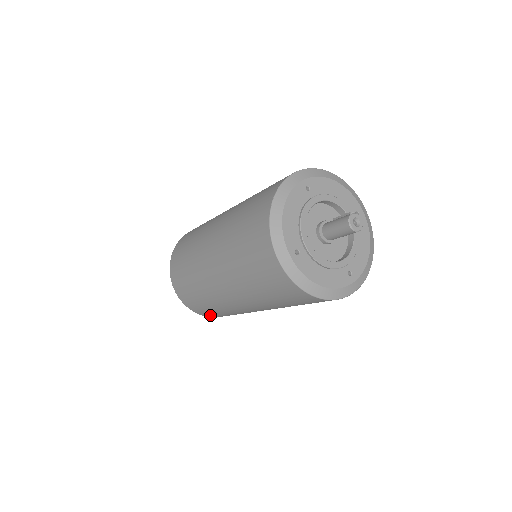
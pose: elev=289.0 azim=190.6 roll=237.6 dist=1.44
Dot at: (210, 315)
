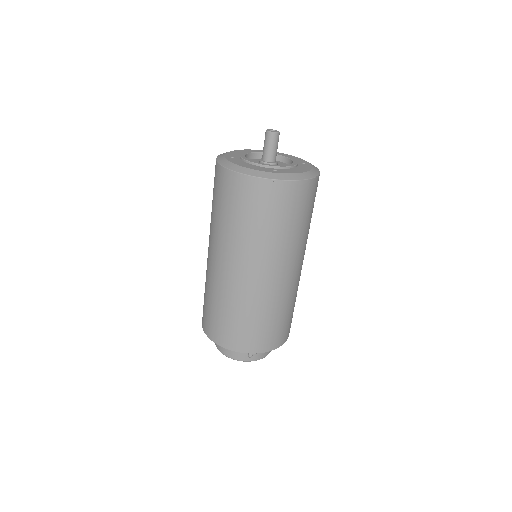
Dot at: (219, 335)
